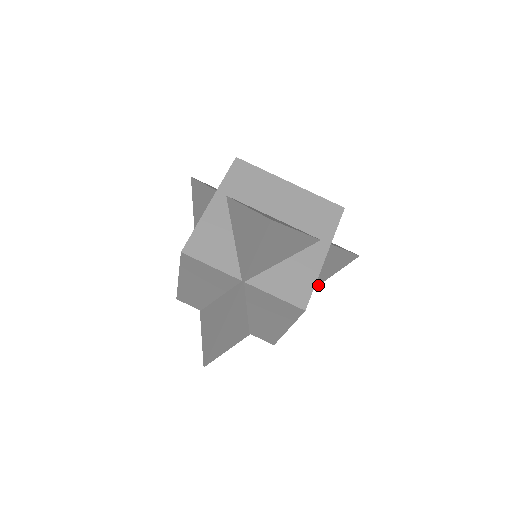
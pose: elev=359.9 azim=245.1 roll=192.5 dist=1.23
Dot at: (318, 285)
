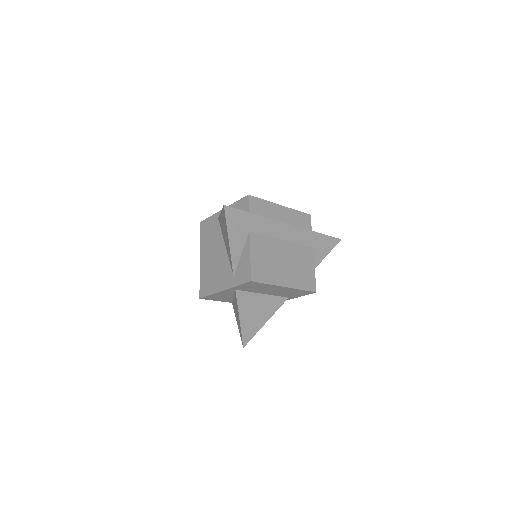
Dot at: occluded
